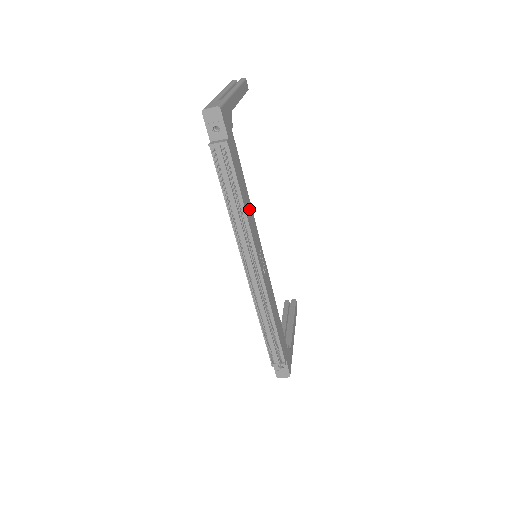
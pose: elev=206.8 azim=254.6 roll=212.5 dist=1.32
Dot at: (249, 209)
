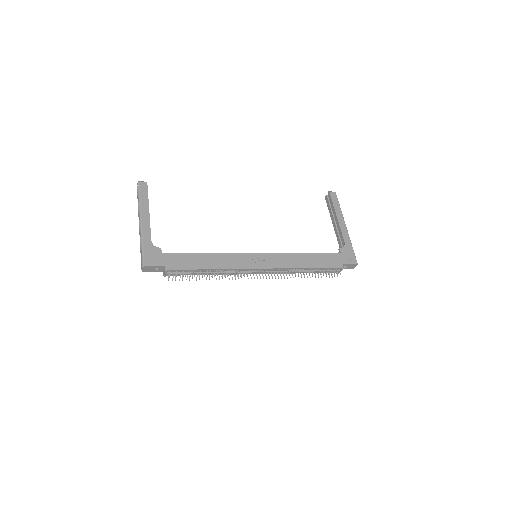
Dot at: (218, 260)
